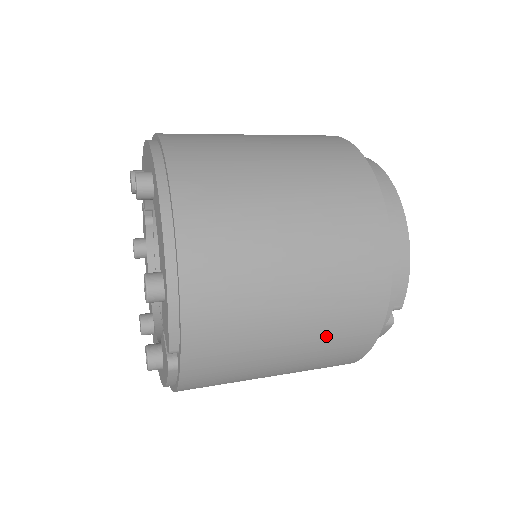
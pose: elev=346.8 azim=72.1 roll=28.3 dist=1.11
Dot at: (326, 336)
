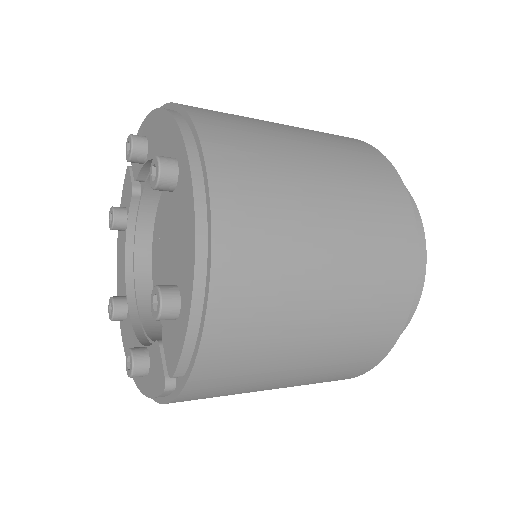
Dot at: (331, 366)
